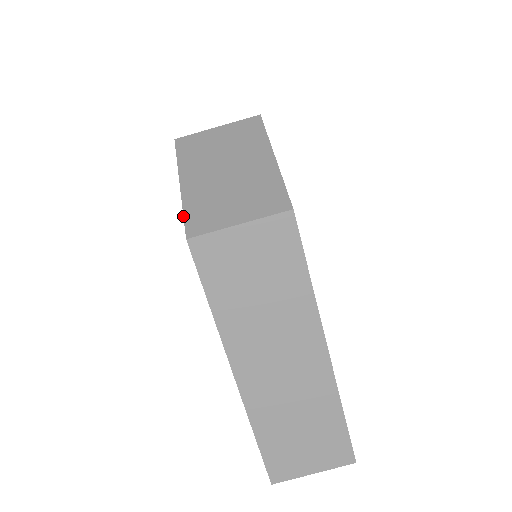
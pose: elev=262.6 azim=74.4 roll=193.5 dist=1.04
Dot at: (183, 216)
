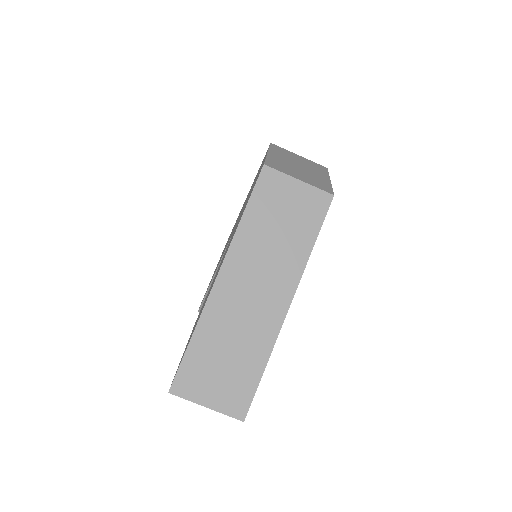
Dot at: (265, 159)
